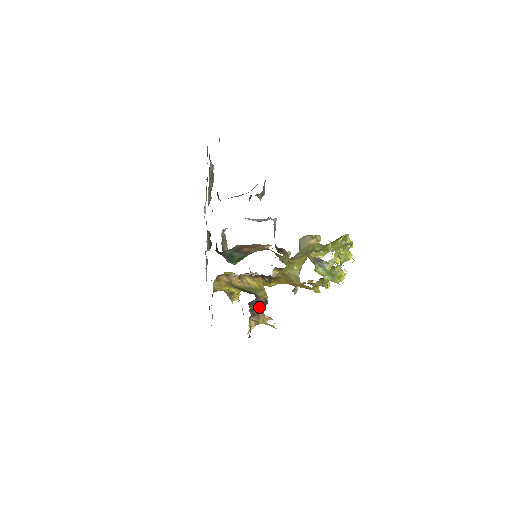
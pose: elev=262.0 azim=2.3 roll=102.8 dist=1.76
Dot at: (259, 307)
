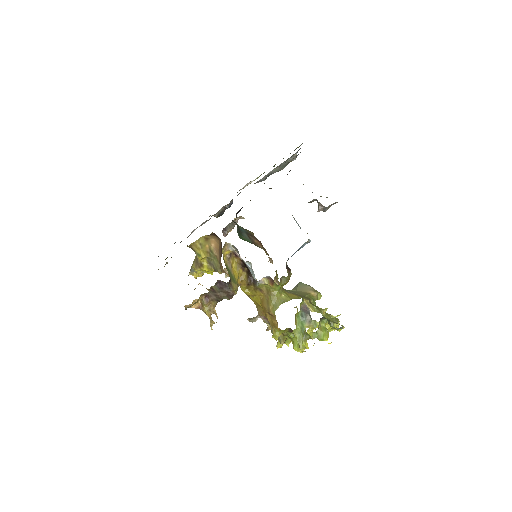
Dot at: (221, 294)
